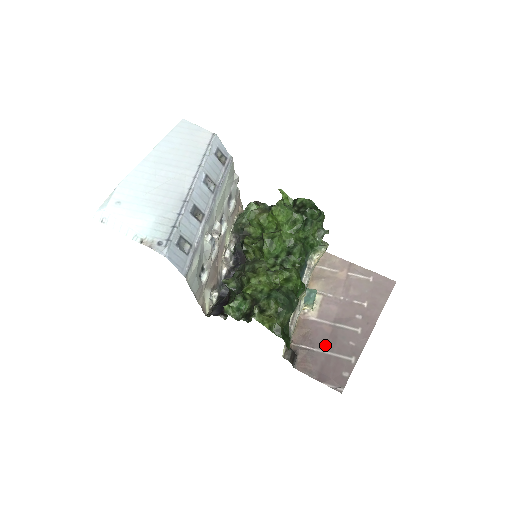
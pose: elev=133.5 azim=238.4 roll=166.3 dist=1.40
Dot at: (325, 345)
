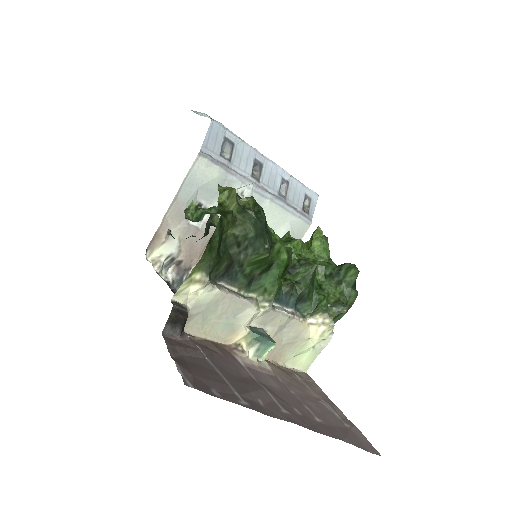
Dot at: (225, 370)
